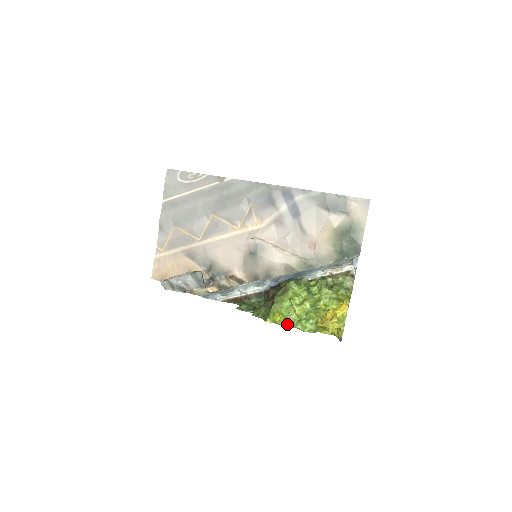
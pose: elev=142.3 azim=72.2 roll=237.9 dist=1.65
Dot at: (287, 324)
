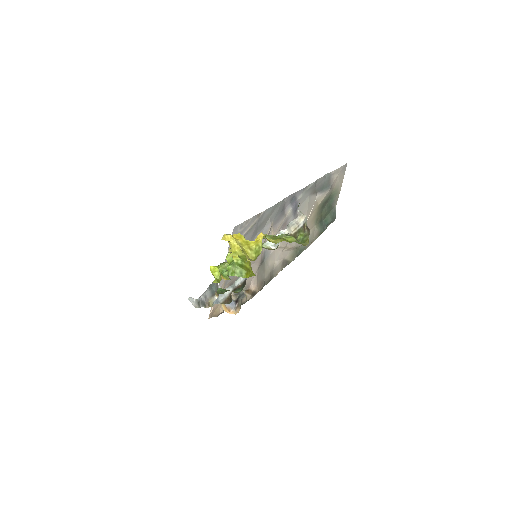
Dot at: (220, 275)
